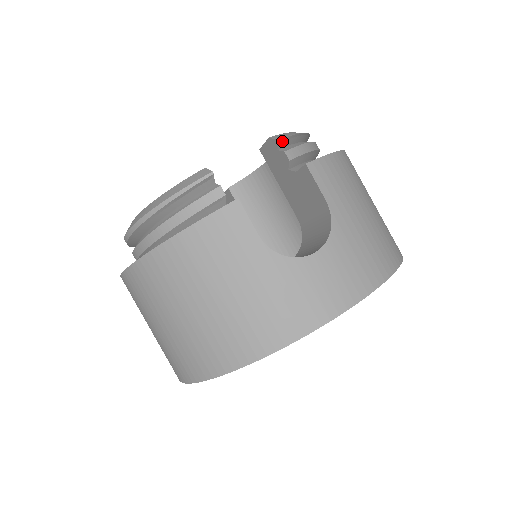
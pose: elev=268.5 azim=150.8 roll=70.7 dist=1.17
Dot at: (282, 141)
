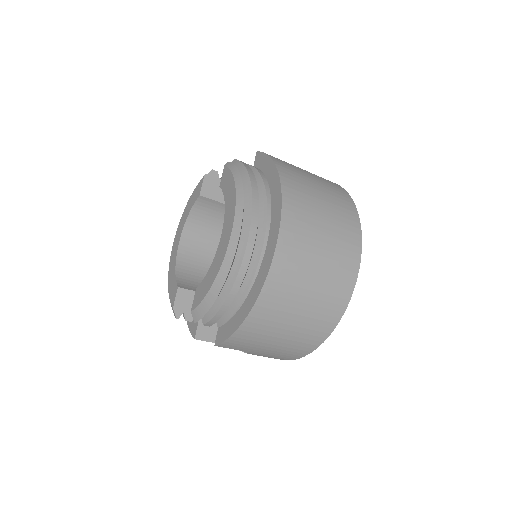
Dot at: (198, 320)
